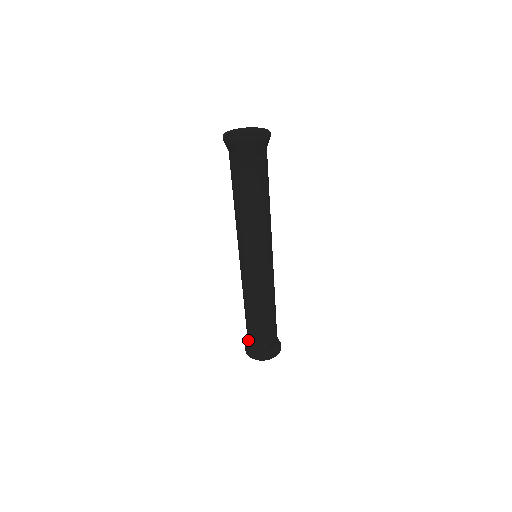
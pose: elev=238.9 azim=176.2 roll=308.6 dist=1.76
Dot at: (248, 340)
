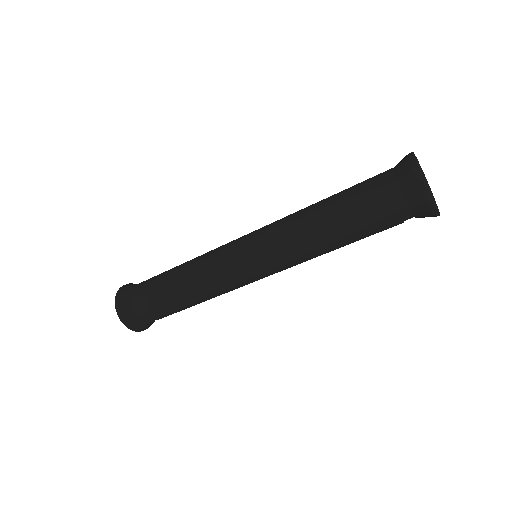
Dot at: (135, 298)
